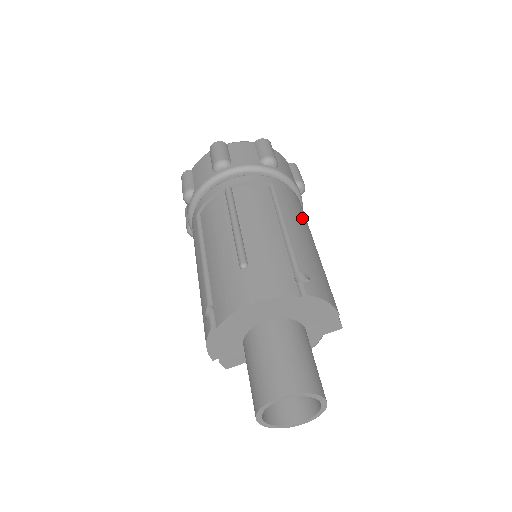
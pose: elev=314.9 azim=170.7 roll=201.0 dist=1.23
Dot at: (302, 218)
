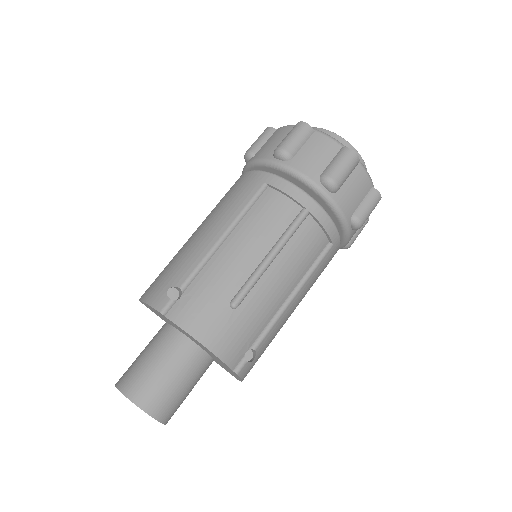
Dot at: occluded
